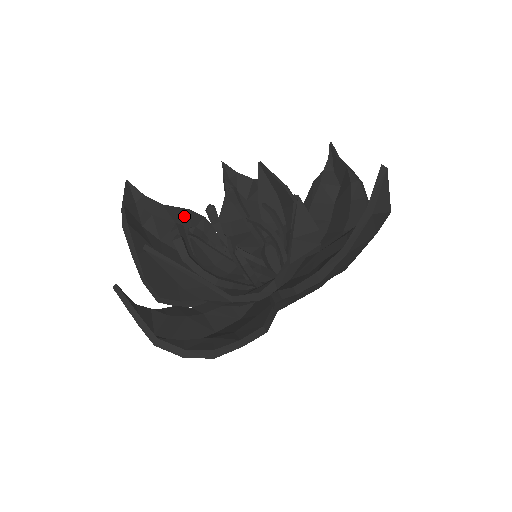
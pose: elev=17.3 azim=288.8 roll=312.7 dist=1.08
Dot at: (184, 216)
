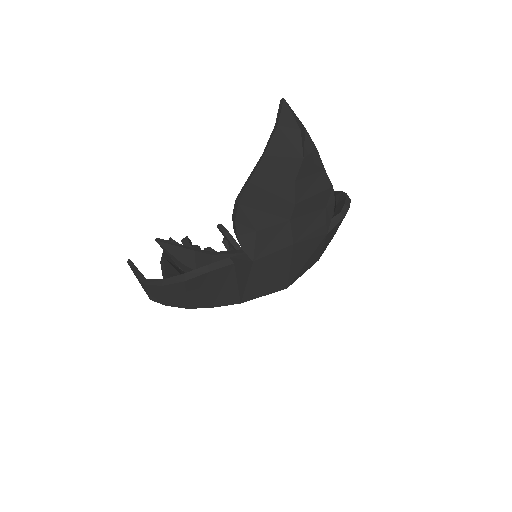
Dot at: occluded
